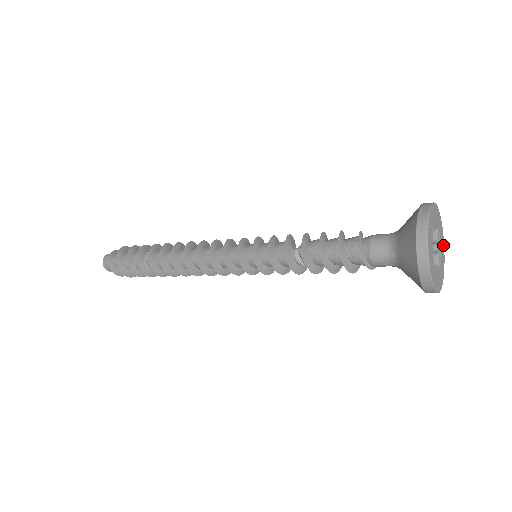
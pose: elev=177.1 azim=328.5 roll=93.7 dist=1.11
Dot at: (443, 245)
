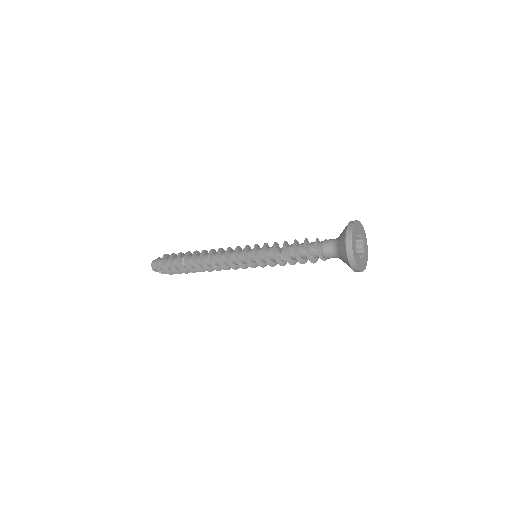
Dot at: (364, 234)
